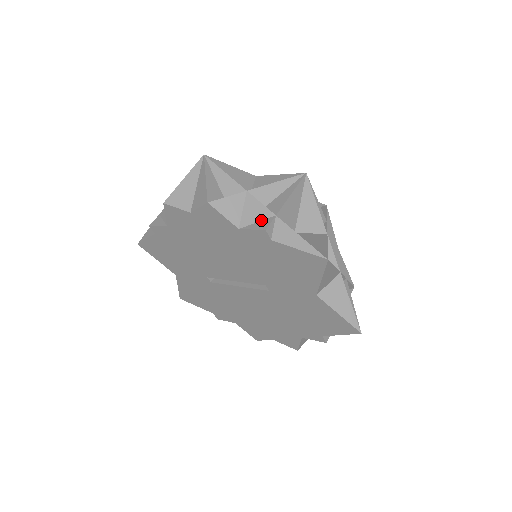
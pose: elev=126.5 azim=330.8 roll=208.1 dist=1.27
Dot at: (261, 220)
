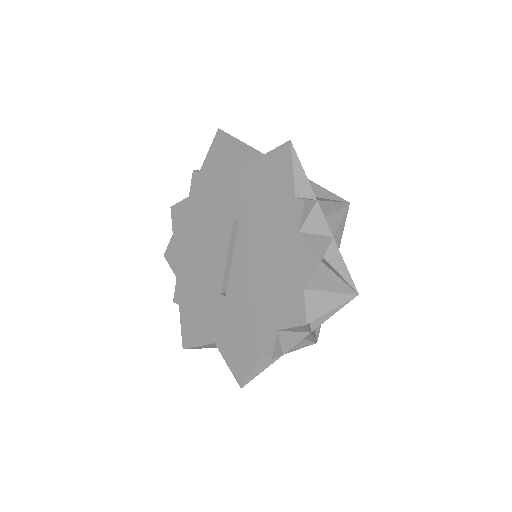
Dot at: occluded
